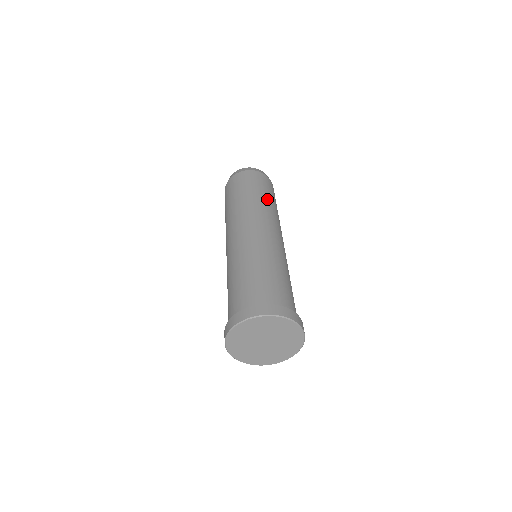
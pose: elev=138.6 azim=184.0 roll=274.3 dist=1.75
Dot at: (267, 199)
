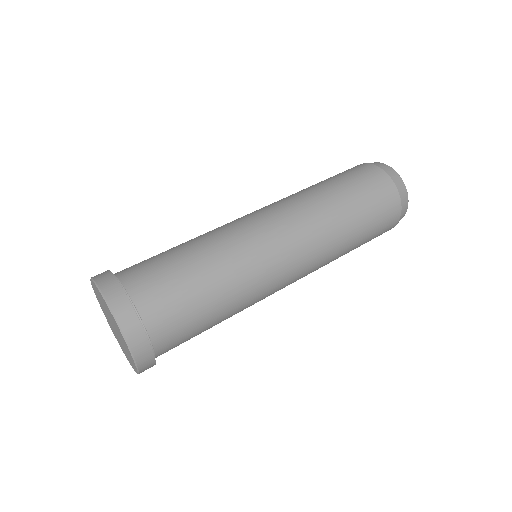
Dot at: (337, 200)
